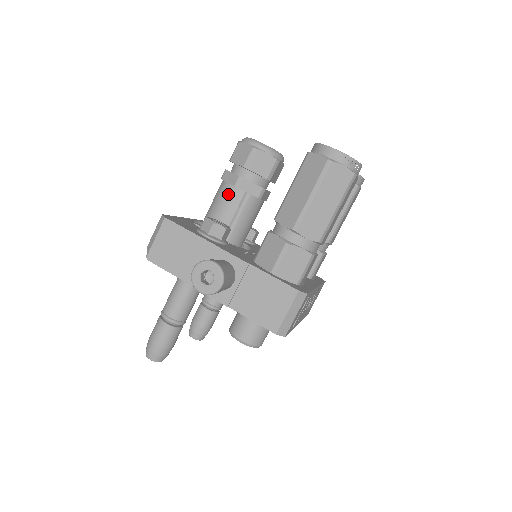
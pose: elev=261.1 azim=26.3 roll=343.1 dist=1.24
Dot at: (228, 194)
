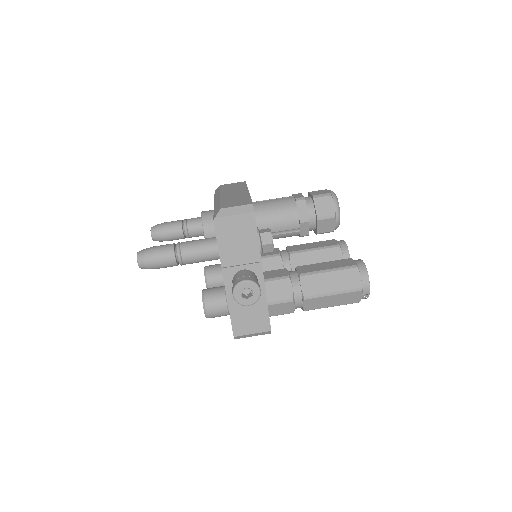
Dot at: (290, 218)
